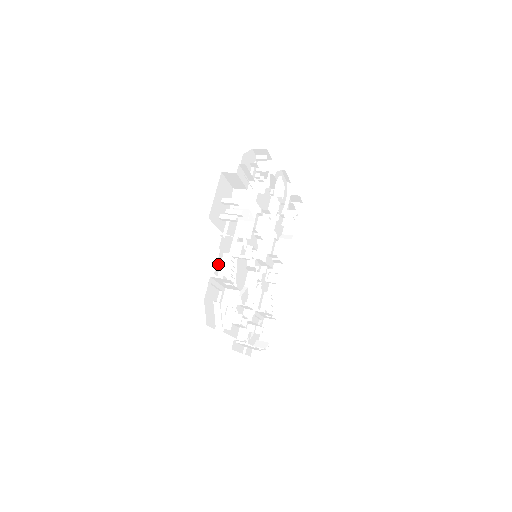
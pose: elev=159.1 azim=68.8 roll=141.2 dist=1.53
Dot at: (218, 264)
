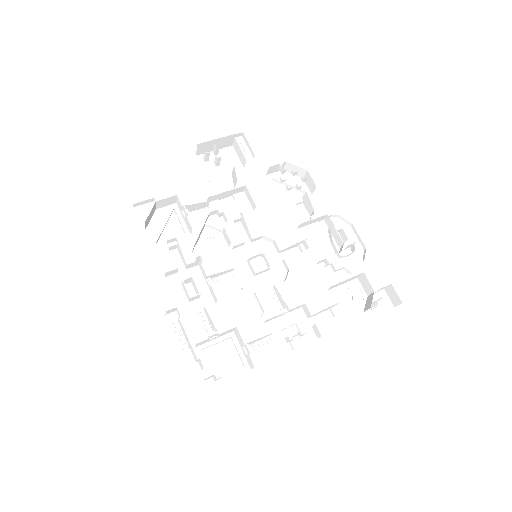
Dot at: (198, 214)
